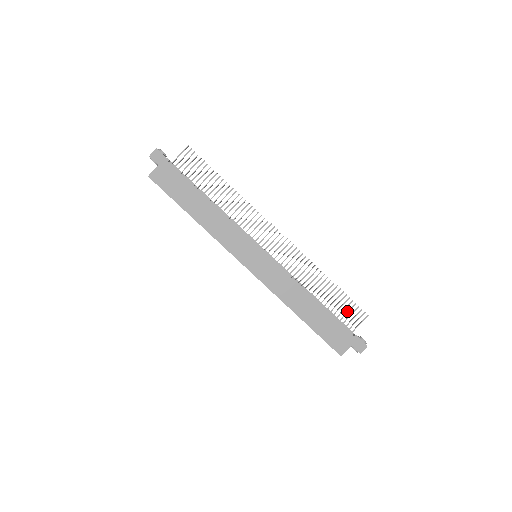
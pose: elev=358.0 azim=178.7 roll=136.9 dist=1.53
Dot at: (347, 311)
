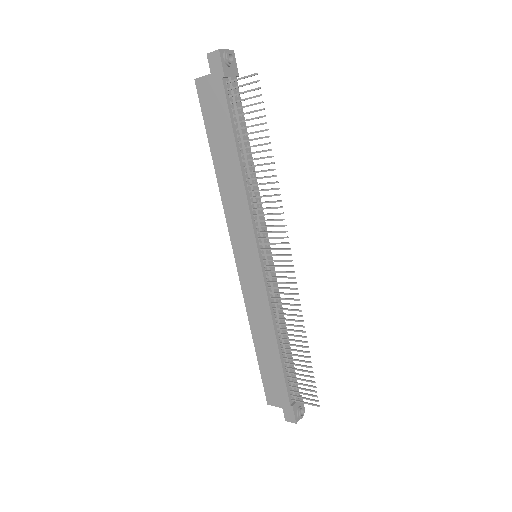
Dot at: (302, 383)
